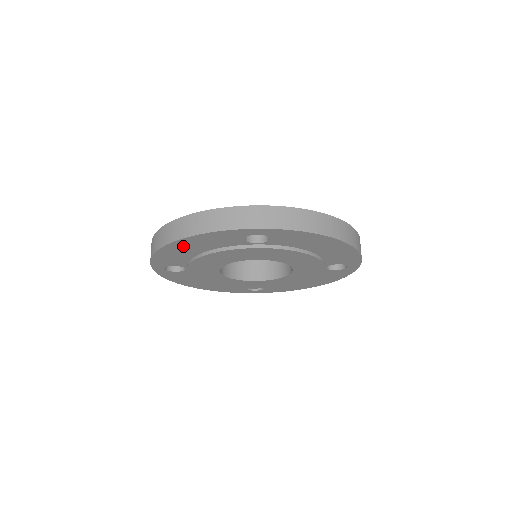
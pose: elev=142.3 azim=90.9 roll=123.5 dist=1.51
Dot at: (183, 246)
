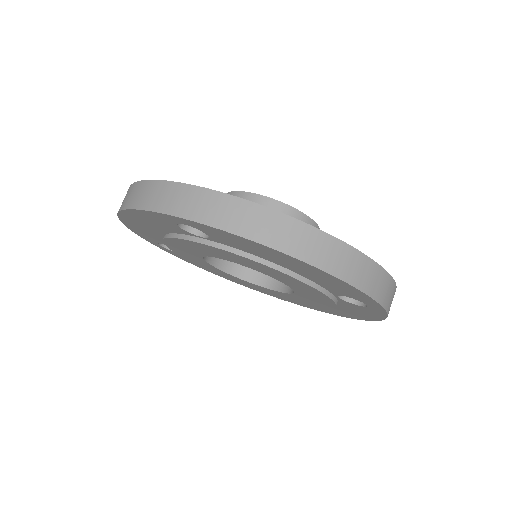
Dot at: (135, 221)
